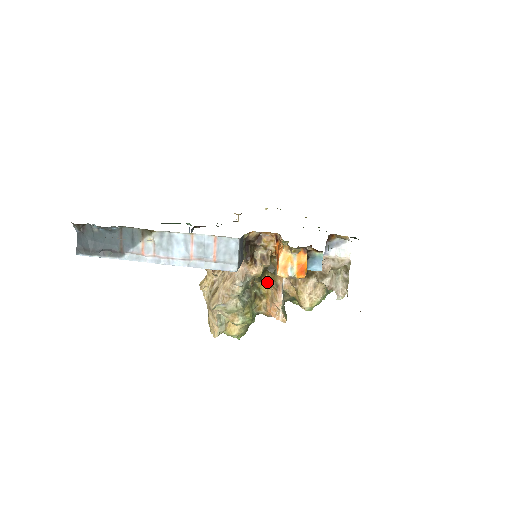
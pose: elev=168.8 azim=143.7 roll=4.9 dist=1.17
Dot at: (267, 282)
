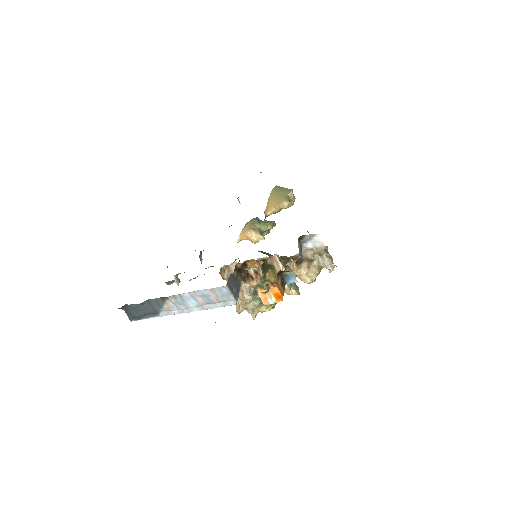
Dot at: (272, 274)
